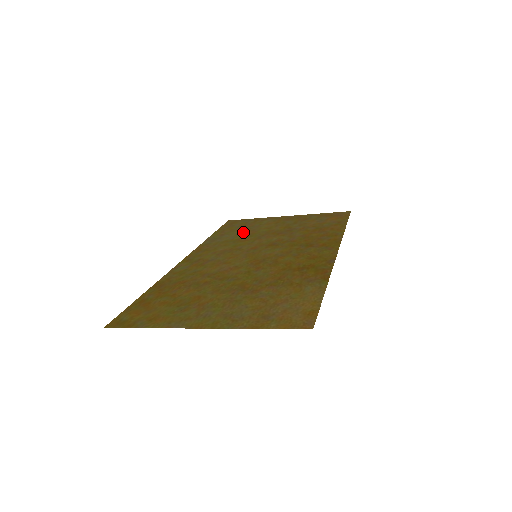
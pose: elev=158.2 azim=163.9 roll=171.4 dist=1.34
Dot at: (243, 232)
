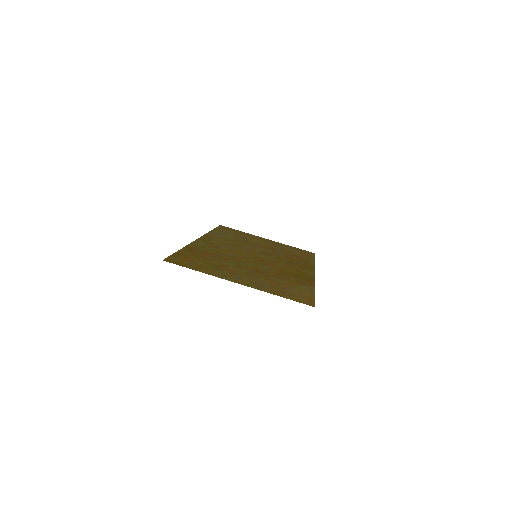
Dot at: (238, 237)
